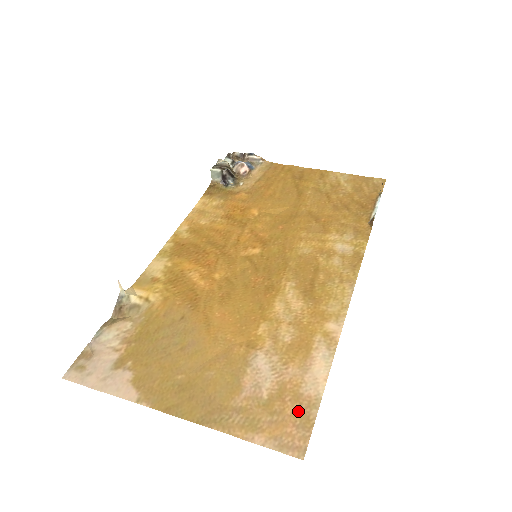
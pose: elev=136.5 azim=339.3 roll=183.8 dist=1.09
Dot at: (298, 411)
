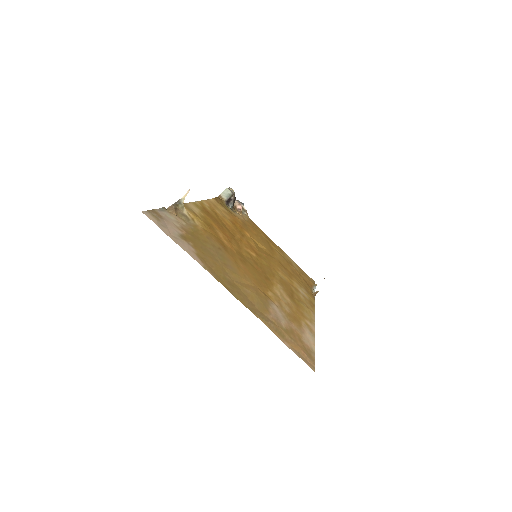
Dot at: (304, 348)
